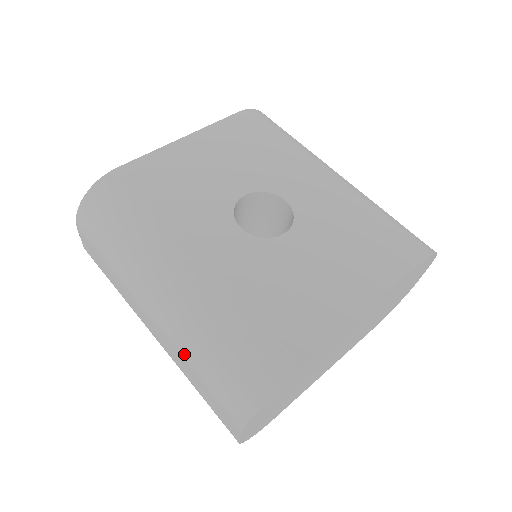
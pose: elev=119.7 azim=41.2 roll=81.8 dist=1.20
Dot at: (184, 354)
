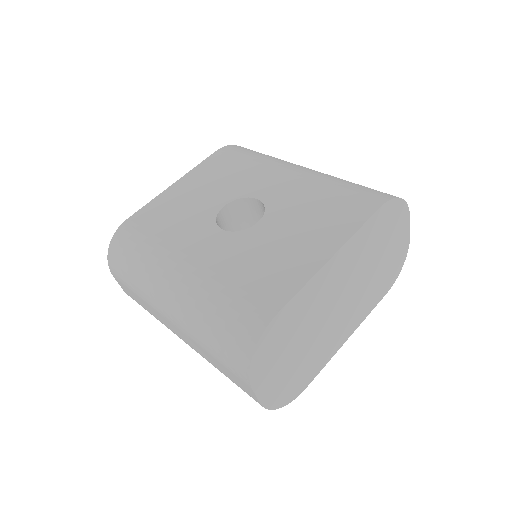
Dot at: (196, 339)
